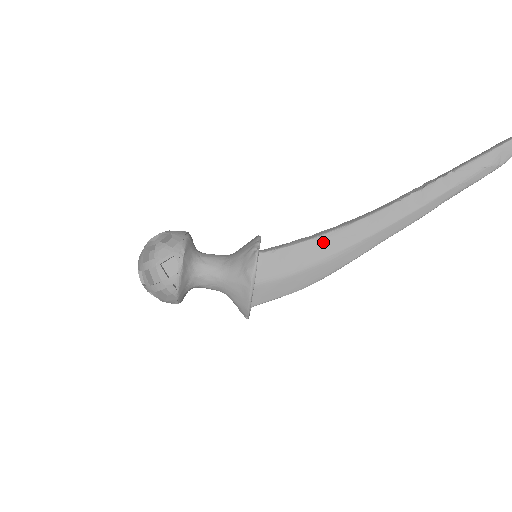
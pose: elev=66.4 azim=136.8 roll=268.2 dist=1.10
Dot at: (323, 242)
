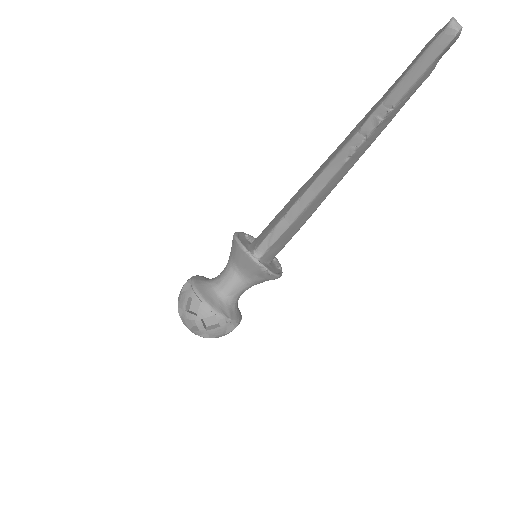
Dot at: (301, 218)
